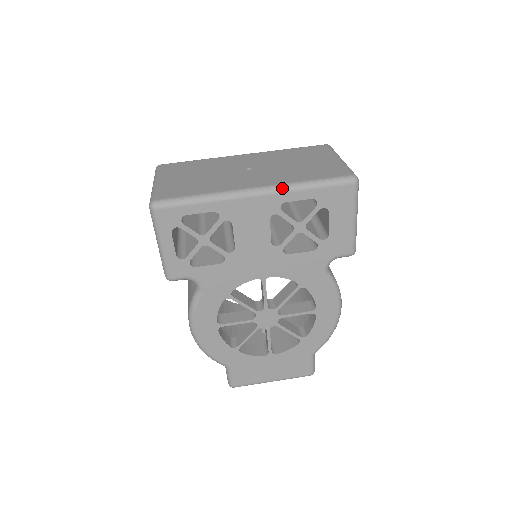
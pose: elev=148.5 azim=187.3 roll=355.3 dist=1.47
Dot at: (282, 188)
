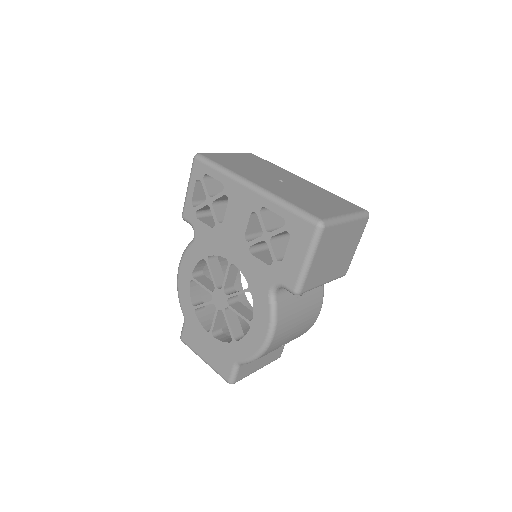
Dot at: (268, 194)
